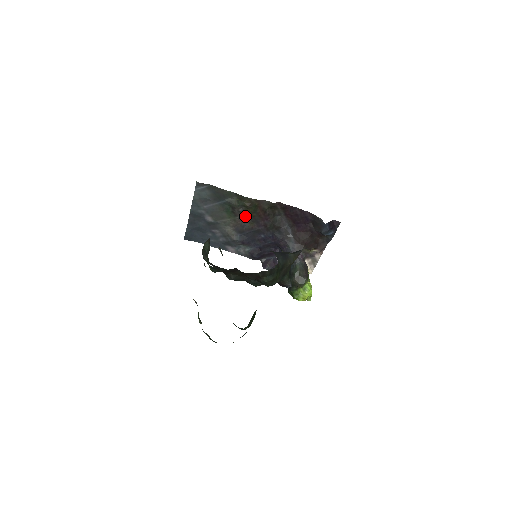
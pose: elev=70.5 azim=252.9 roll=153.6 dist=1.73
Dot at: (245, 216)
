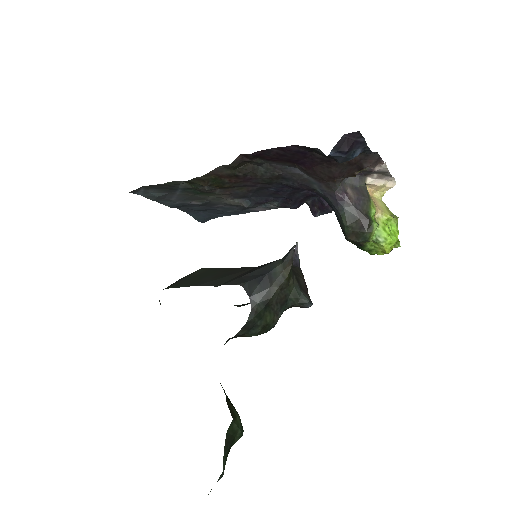
Dot at: (222, 188)
